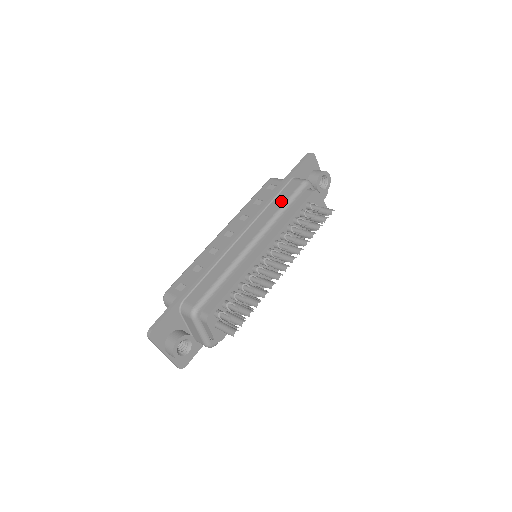
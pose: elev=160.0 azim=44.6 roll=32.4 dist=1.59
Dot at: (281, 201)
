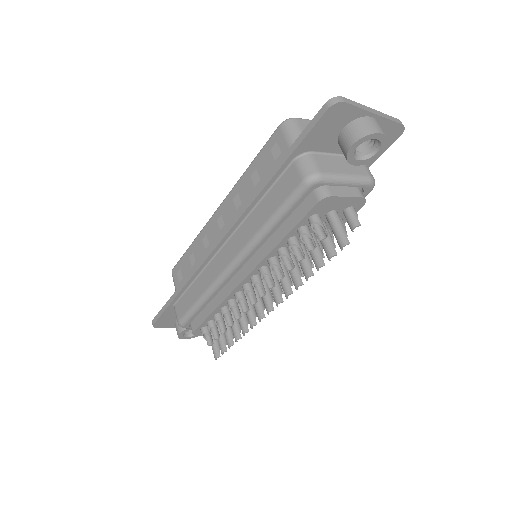
Dot at: (268, 210)
